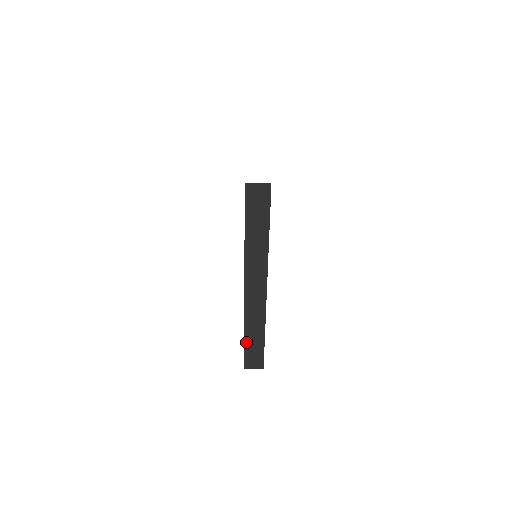
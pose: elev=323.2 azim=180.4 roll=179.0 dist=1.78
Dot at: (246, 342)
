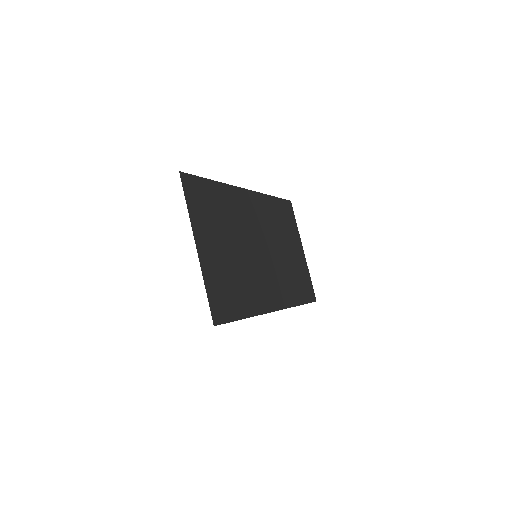
Dot at: occluded
